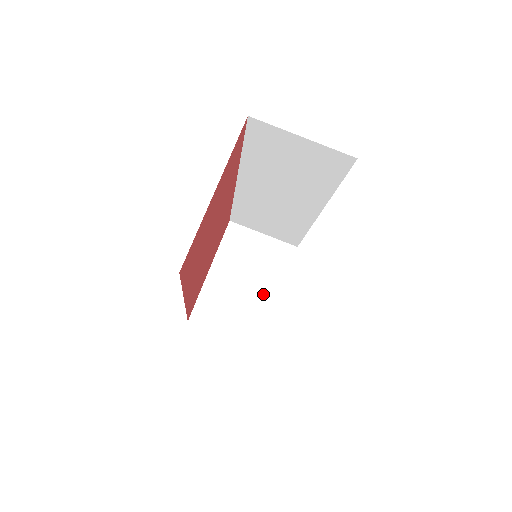
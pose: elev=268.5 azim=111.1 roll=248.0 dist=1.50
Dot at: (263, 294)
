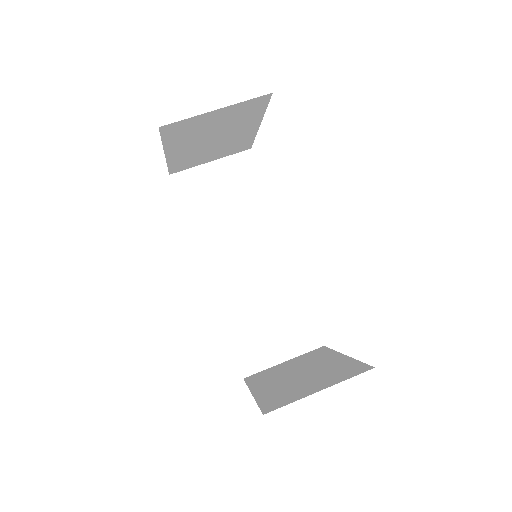
Dot at: (327, 364)
